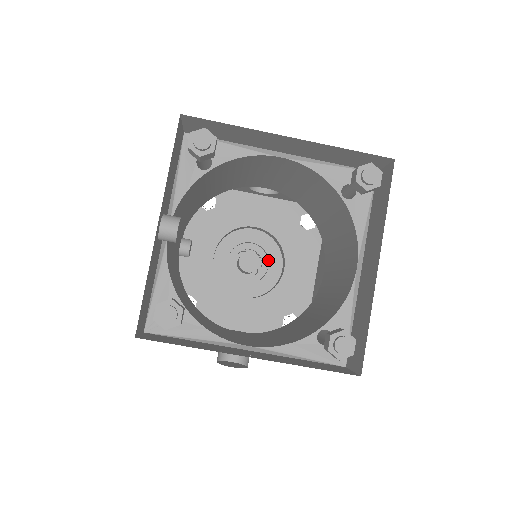
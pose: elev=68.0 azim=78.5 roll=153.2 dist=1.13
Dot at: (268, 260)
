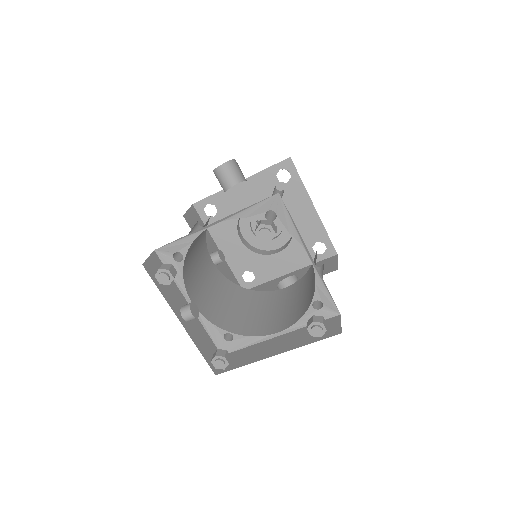
Dot at: occluded
